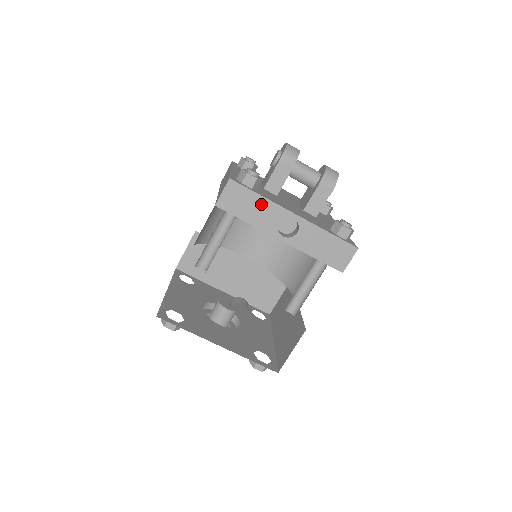
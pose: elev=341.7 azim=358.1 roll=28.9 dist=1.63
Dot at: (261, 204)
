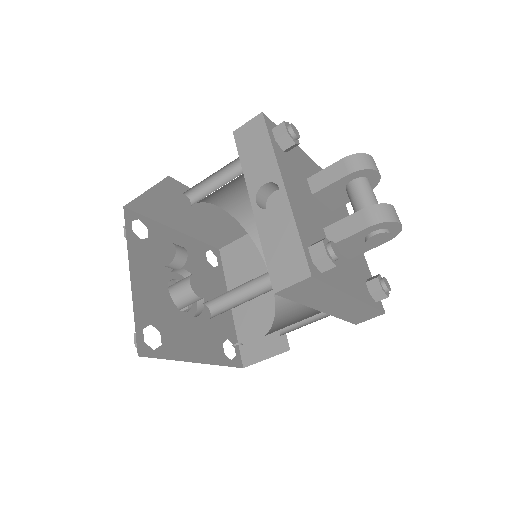
Dot at: (265, 154)
